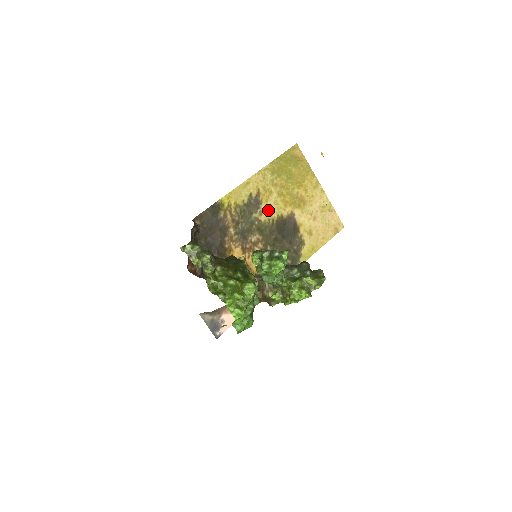
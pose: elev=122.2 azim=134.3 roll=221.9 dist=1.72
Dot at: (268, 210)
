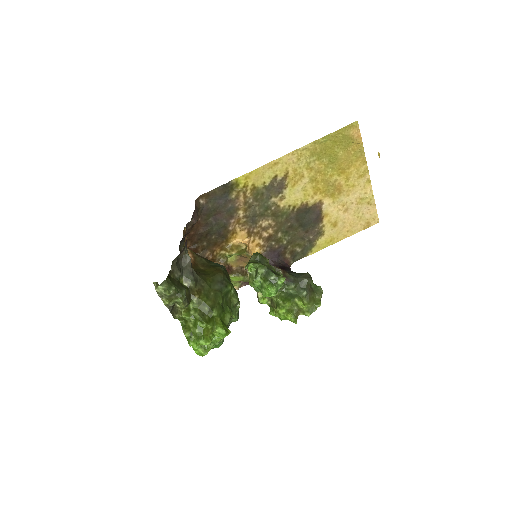
Dot at: (292, 196)
